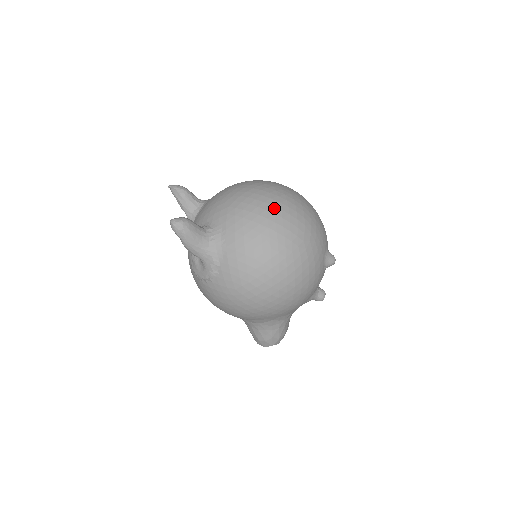
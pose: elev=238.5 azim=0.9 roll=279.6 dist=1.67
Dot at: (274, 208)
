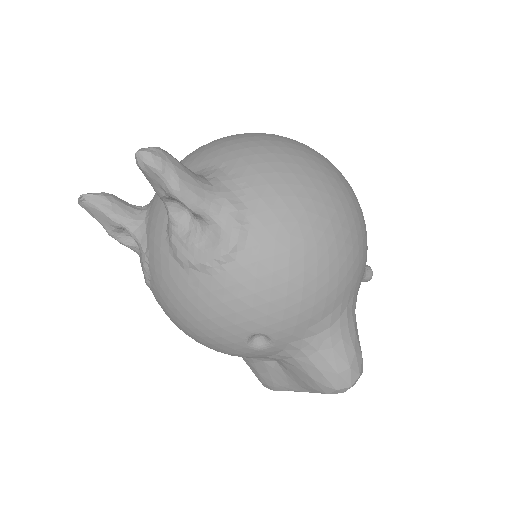
Dot at: (265, 133)
